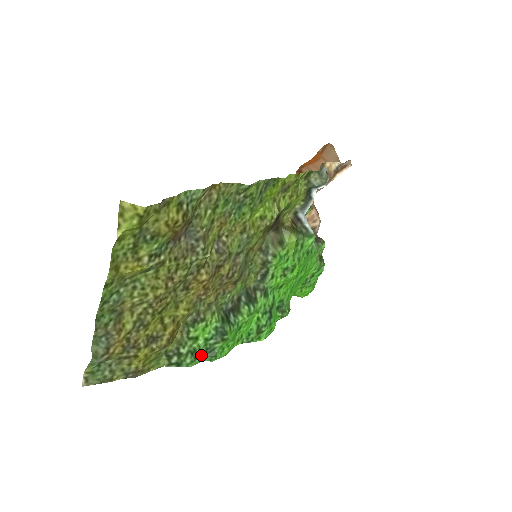
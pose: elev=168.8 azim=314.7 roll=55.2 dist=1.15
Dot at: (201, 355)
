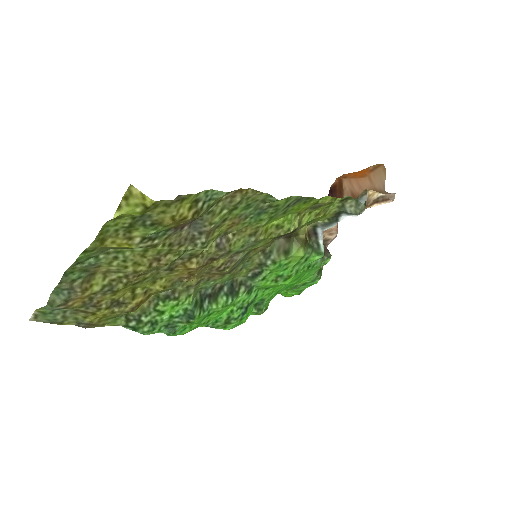
Dot at: (161, 327)
